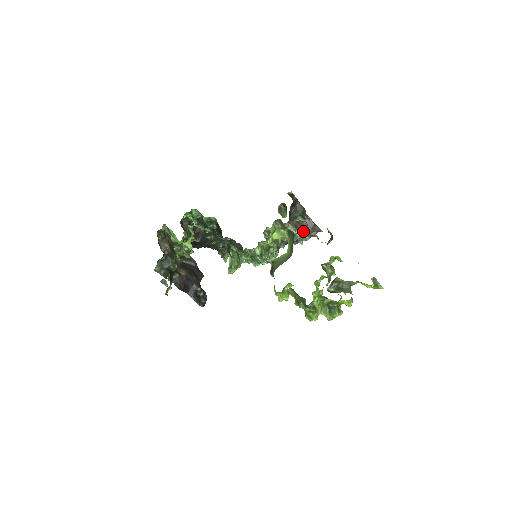
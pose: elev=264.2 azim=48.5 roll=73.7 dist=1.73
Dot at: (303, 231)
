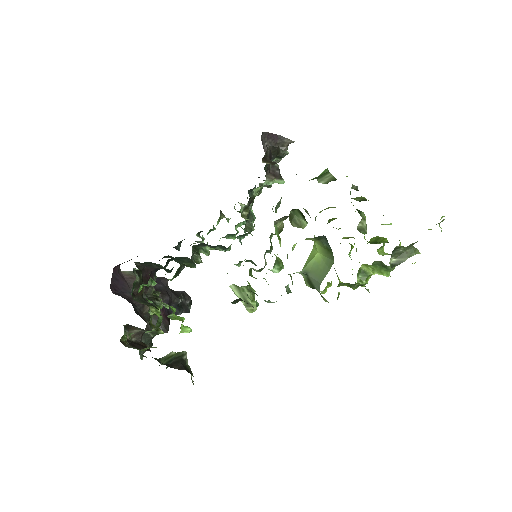
Dot at: occluded
